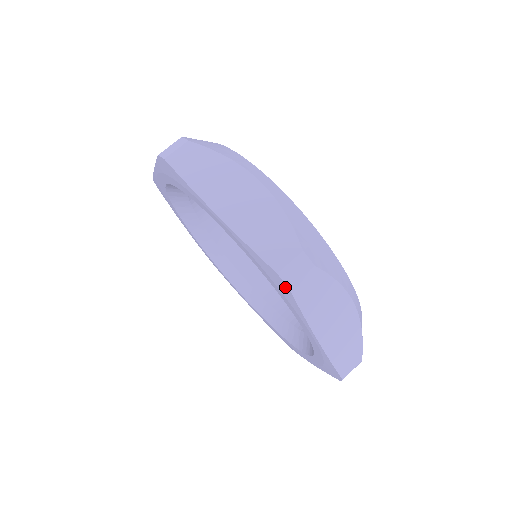
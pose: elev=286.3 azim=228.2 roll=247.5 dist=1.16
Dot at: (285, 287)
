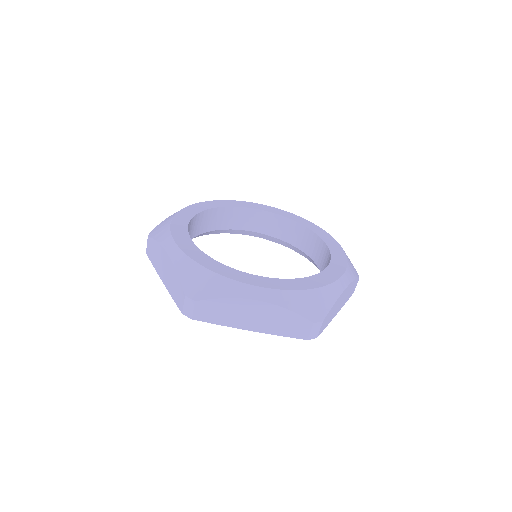
Dot at: (194, 317)
